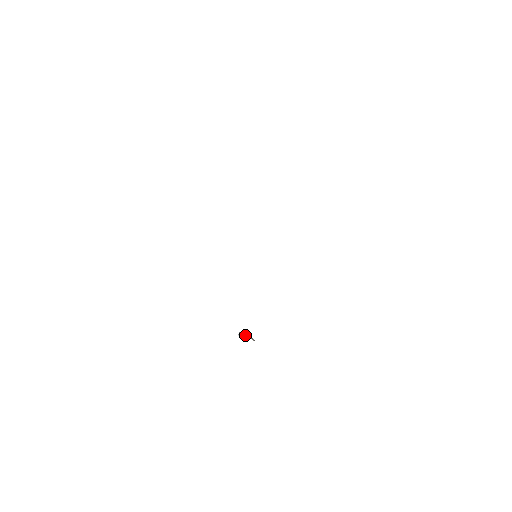
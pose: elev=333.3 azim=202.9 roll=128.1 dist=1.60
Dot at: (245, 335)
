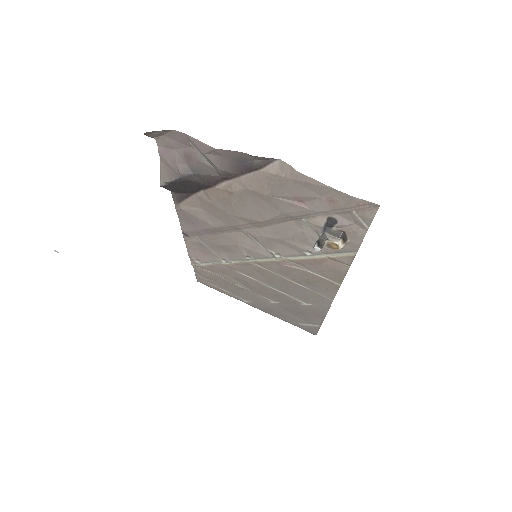
Dot at: (323, 241)
